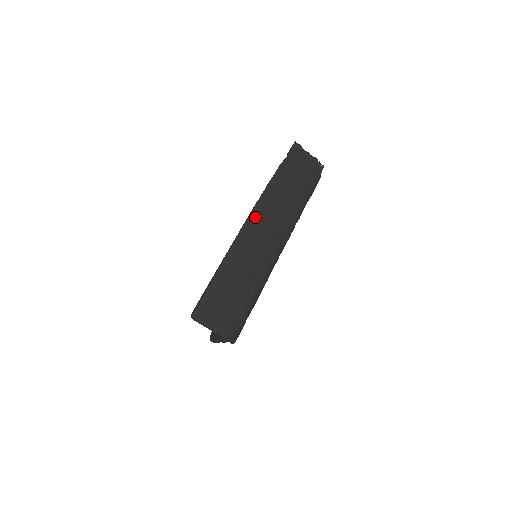
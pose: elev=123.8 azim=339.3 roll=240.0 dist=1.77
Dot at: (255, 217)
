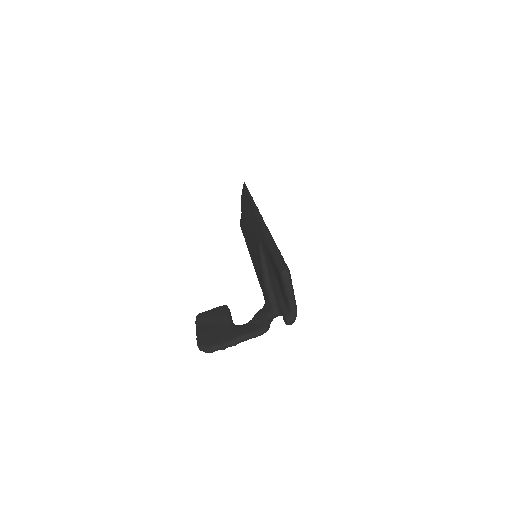
Dot at: occluded
